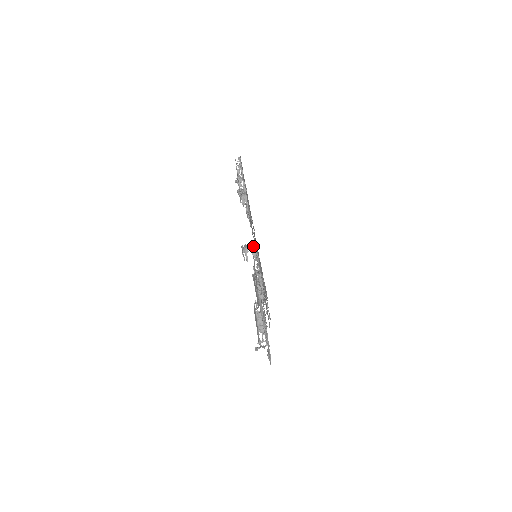
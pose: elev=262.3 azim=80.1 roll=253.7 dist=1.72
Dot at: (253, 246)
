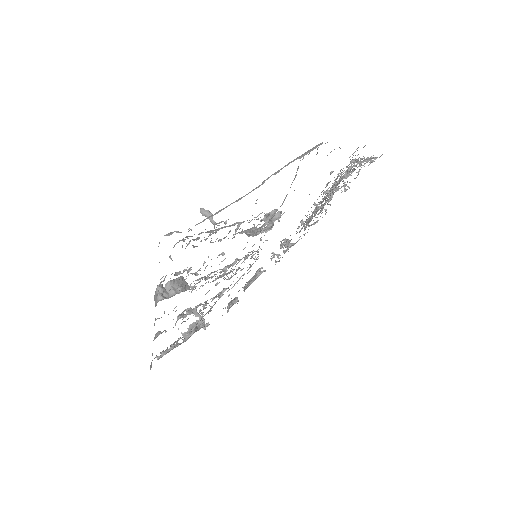
Dot at: occluded
